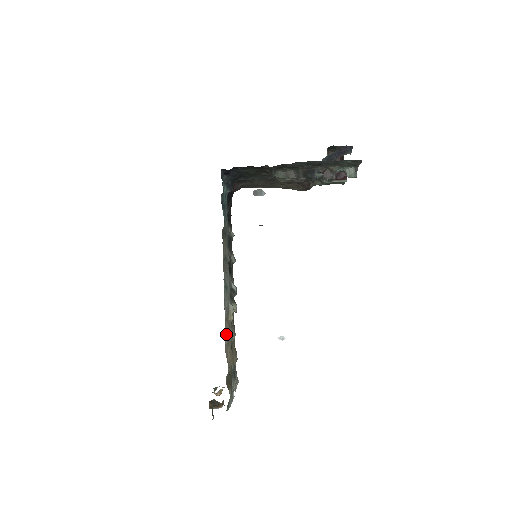
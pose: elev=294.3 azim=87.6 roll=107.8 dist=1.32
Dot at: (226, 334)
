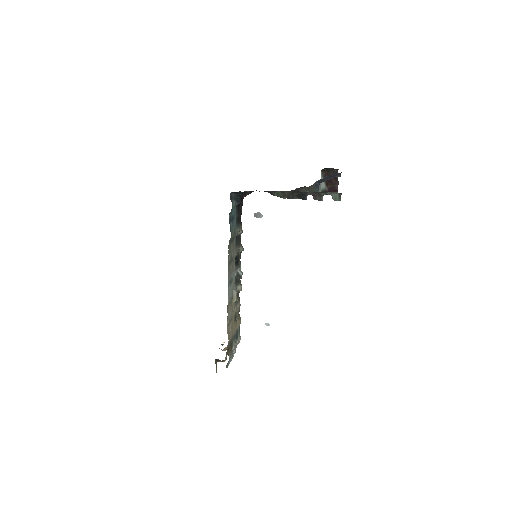
Dot at: (229, 316)
